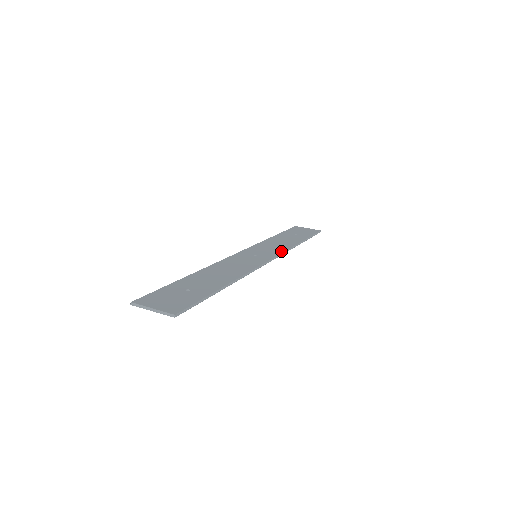
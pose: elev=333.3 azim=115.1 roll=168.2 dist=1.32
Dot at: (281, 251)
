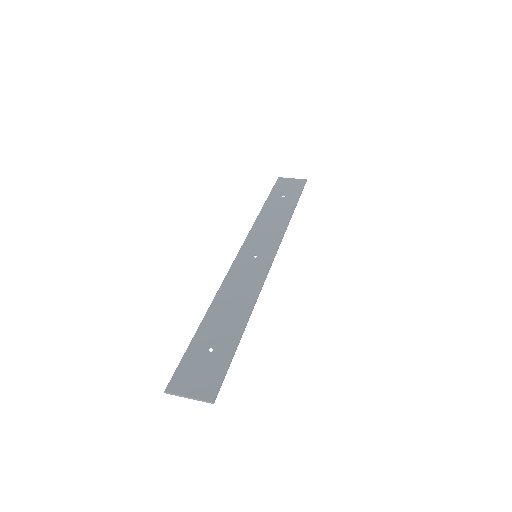
Dot at: (278, 239)
